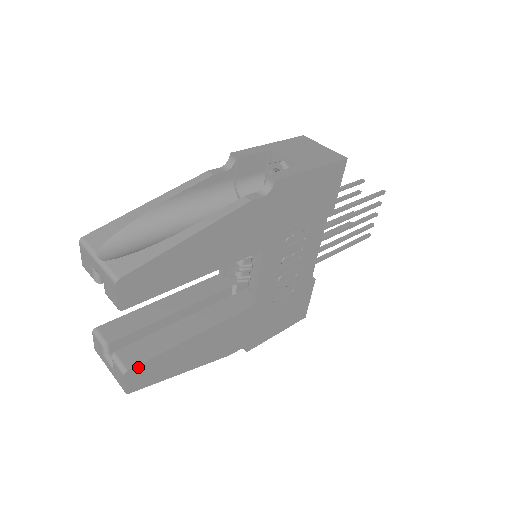
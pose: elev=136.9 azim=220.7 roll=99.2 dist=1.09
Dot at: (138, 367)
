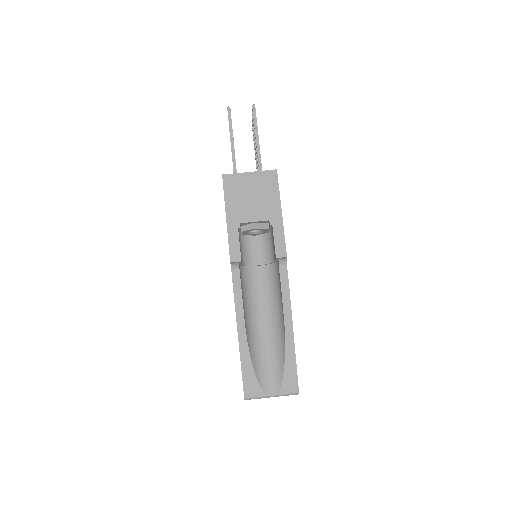
Dot at: occluded
